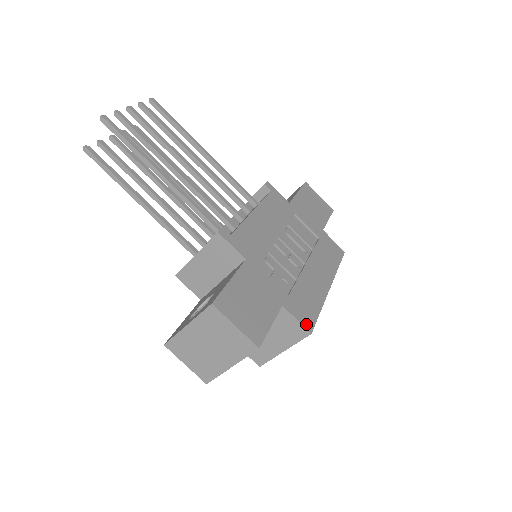
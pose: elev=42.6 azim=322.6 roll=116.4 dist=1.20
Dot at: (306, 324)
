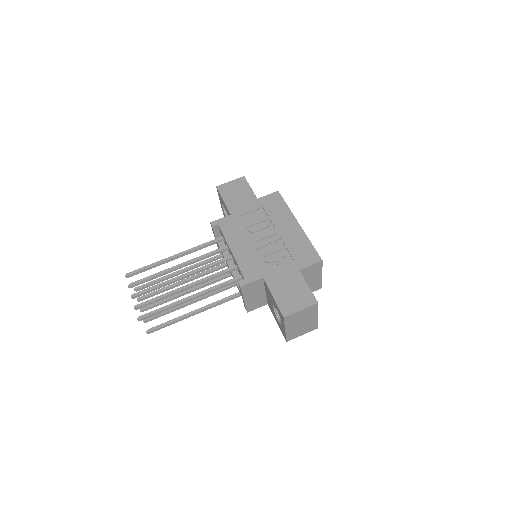
Dot at: (316, 260)
